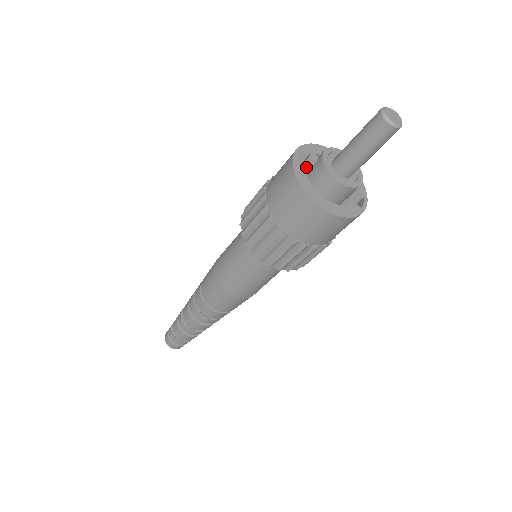
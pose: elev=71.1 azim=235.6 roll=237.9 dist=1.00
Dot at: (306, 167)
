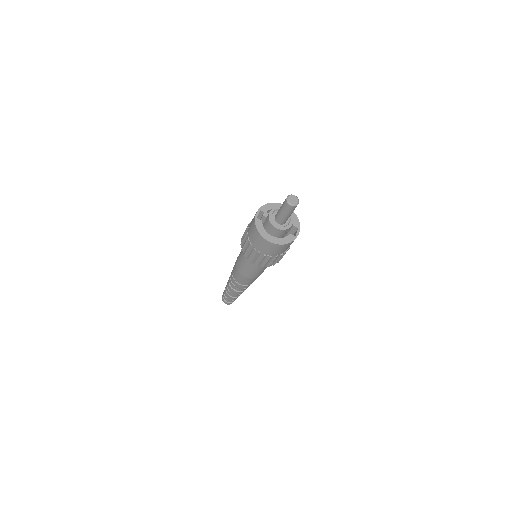
Dot at: (263, 219)
